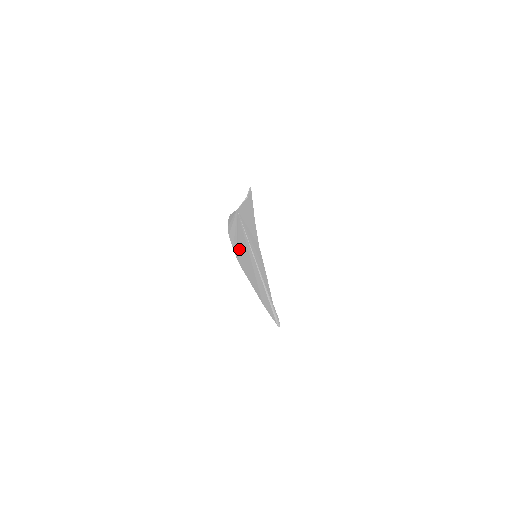
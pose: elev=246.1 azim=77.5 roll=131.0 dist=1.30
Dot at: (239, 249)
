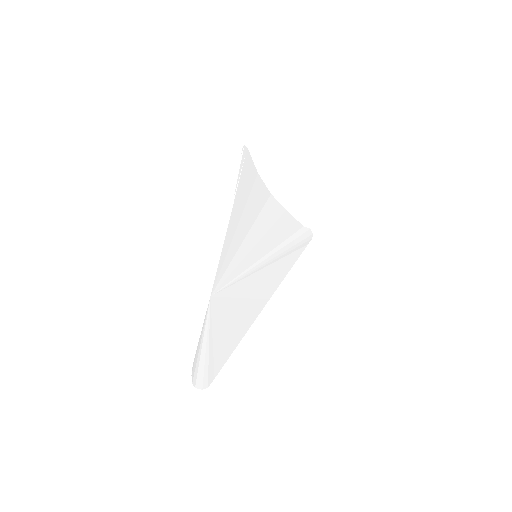
Dot at: (215, 355)
